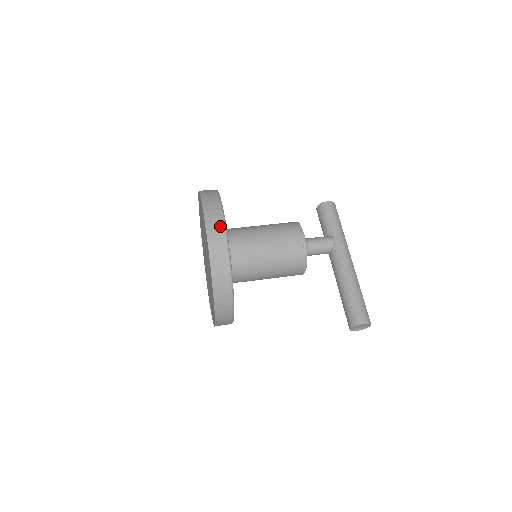
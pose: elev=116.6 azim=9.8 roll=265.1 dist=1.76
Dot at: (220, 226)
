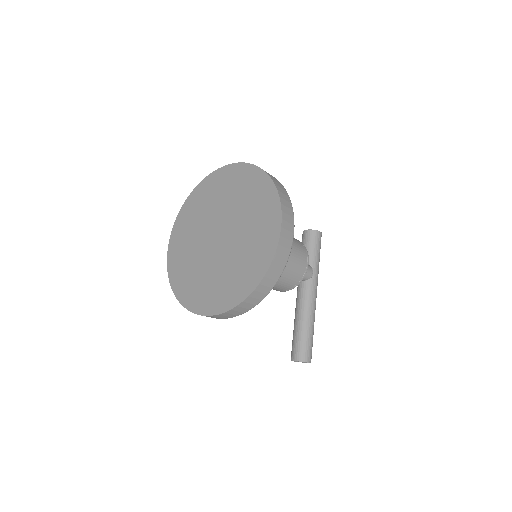
Dot at: (290, 237)
